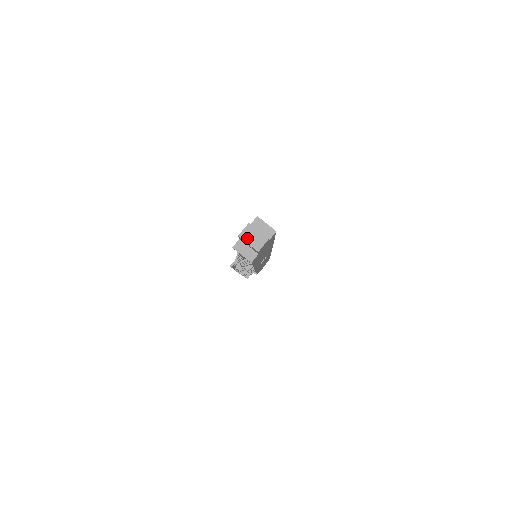
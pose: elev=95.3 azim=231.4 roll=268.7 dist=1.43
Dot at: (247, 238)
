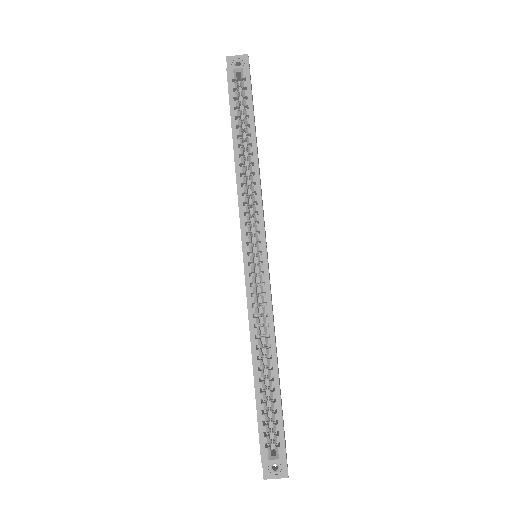
Dot at: occluded
